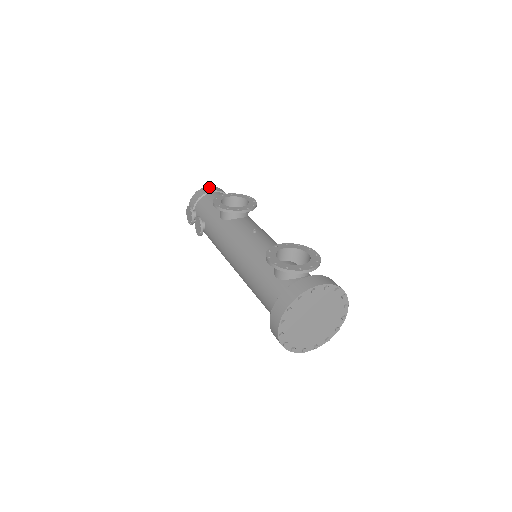
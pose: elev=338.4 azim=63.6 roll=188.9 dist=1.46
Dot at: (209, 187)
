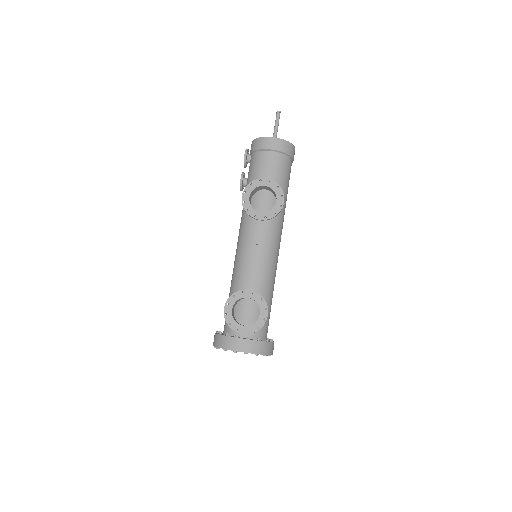
Dot at: (271, 140)
